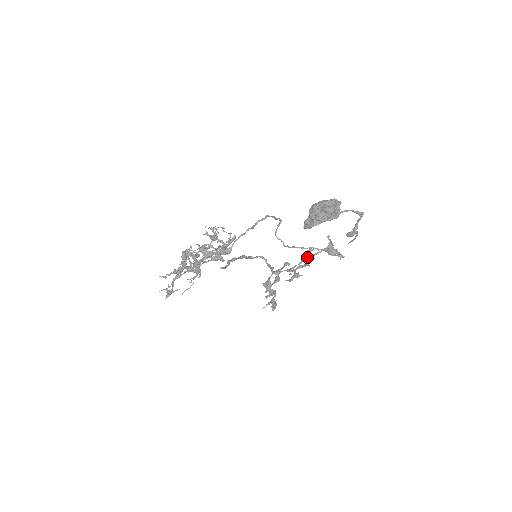
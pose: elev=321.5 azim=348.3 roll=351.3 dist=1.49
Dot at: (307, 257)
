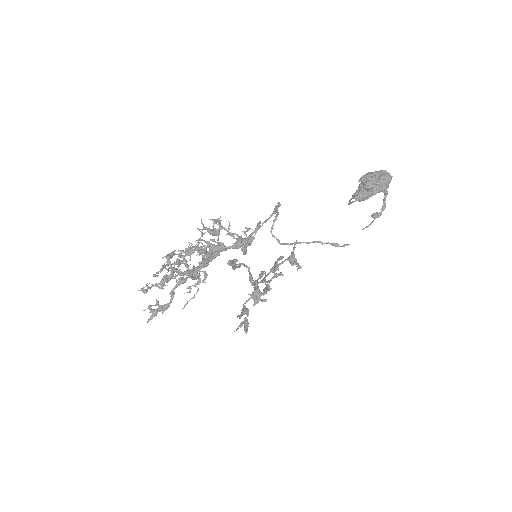
Dot at: occluded
